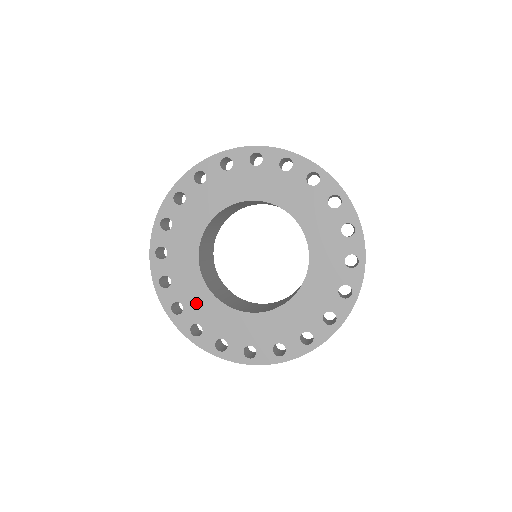
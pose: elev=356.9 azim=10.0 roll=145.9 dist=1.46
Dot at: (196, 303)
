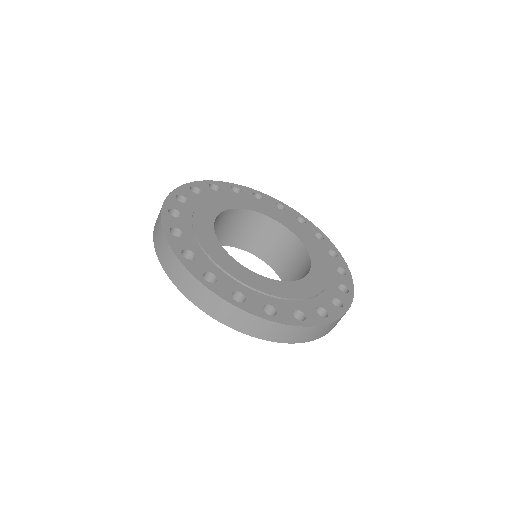
Dot at: (195, 222)
